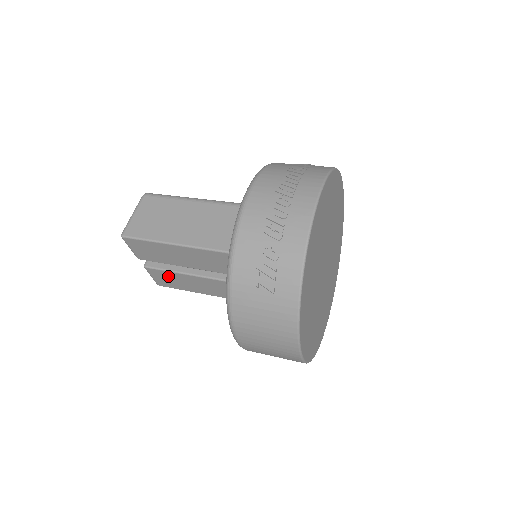
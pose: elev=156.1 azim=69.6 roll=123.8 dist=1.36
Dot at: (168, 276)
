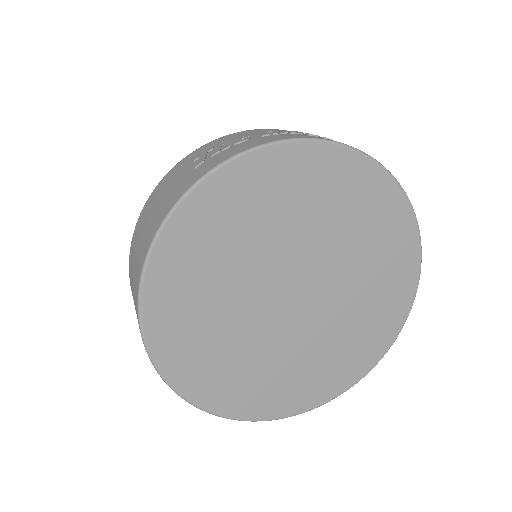
Dot at: occluded
